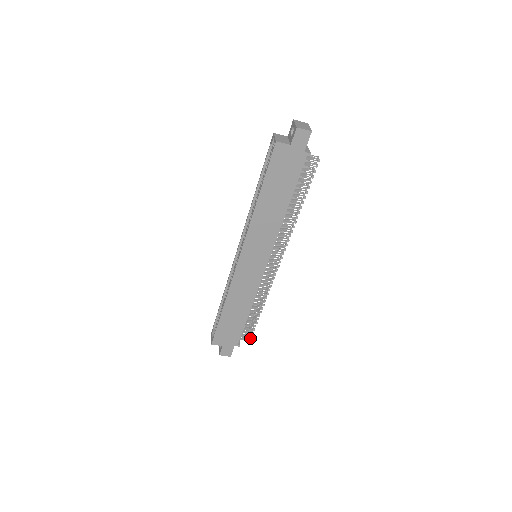
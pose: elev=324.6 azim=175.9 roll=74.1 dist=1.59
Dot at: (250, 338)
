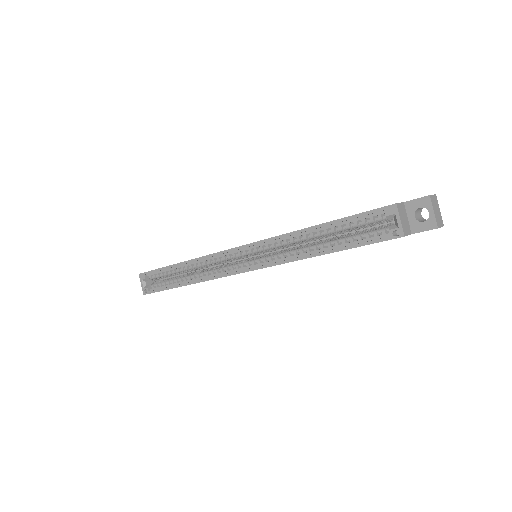
Dot at: occluded
